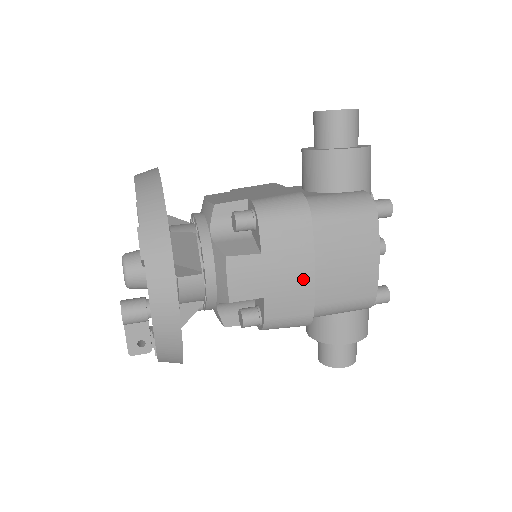
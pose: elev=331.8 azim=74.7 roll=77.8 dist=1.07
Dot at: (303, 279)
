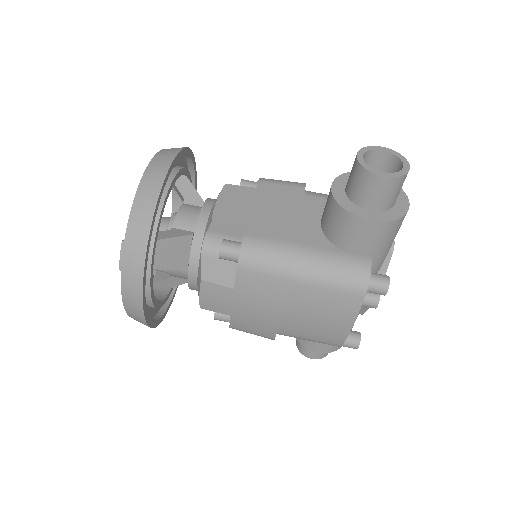
Dot at: (269, 318)
